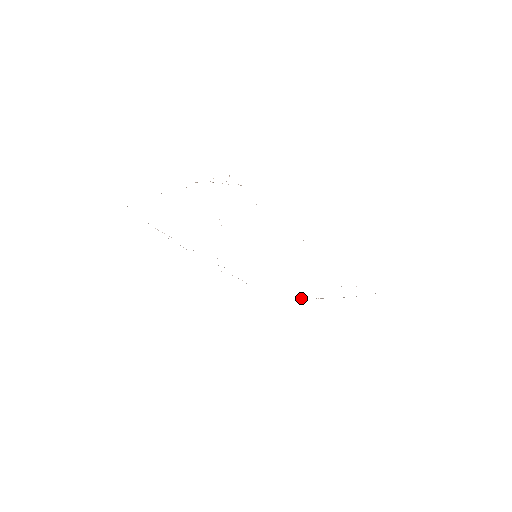
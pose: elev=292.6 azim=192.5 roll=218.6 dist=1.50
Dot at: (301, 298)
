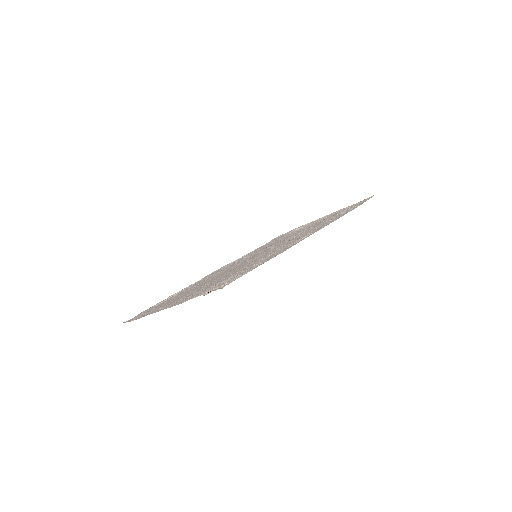
Dot at: (301, 227)
